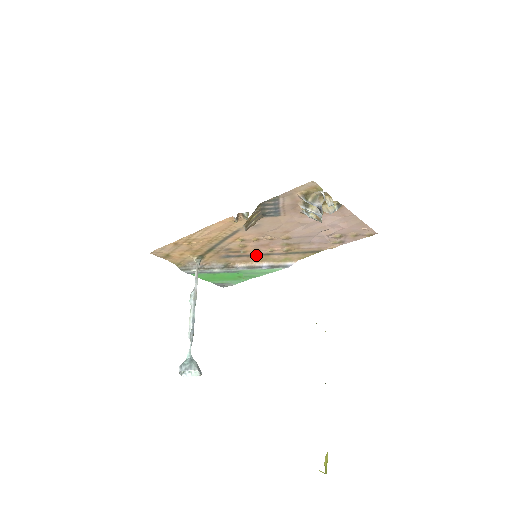
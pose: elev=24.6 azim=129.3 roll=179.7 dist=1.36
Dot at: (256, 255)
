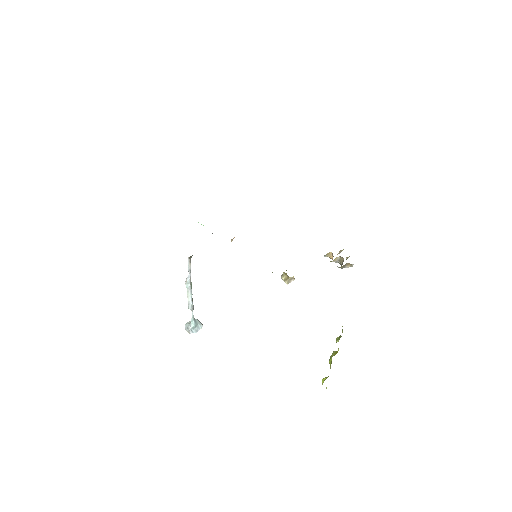
Dot at: occluded
